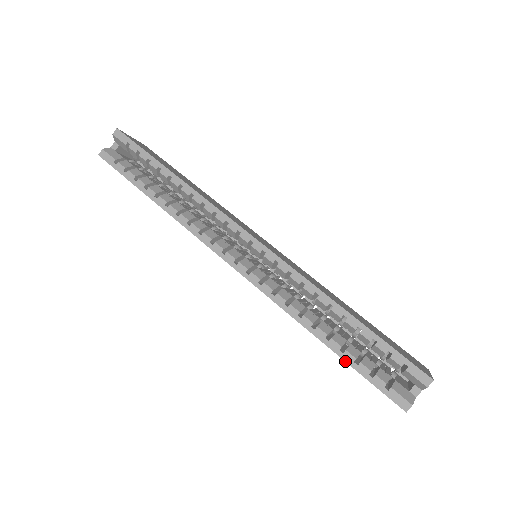
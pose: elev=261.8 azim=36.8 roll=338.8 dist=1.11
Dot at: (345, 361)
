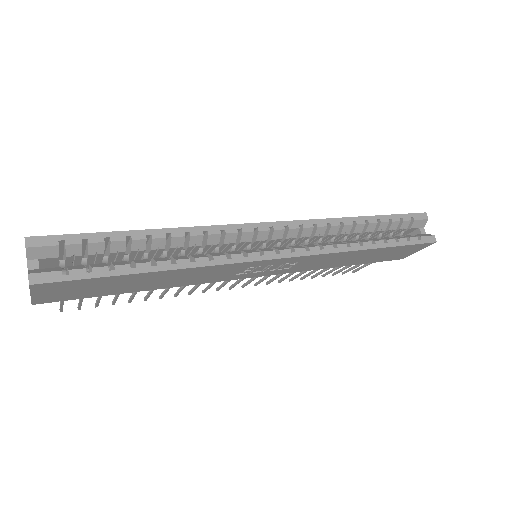
Dot at: (393, 246)
